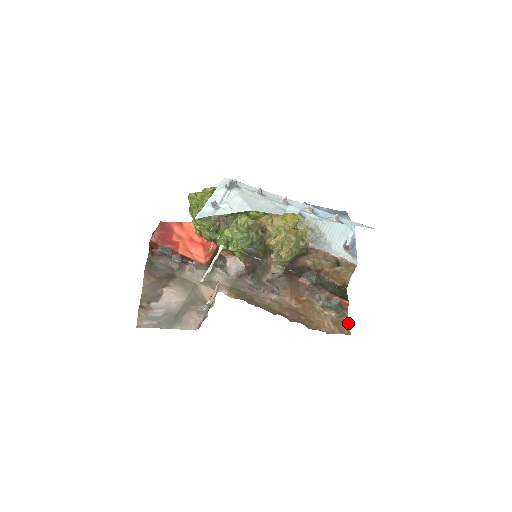
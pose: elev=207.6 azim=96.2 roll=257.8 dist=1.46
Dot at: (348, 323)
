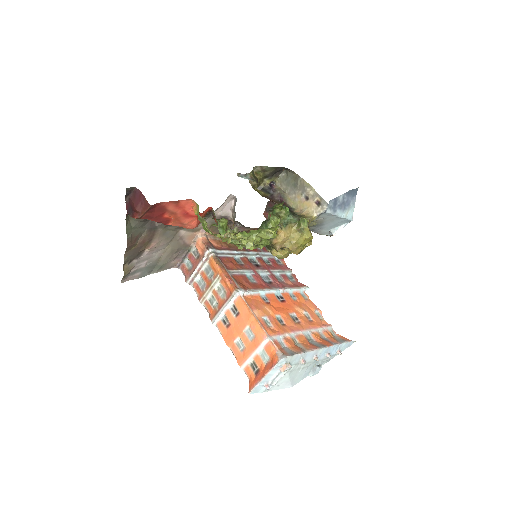
Dot at: occluded
